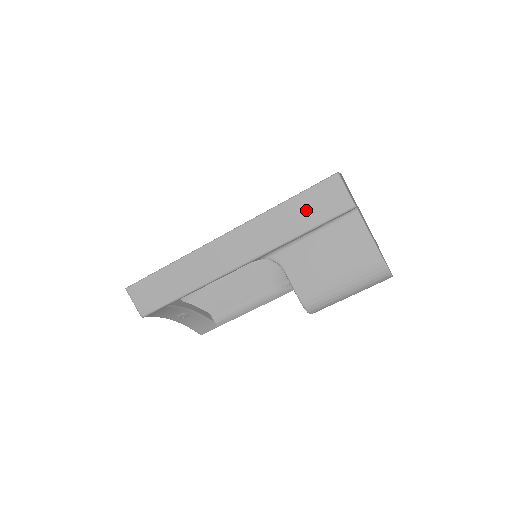
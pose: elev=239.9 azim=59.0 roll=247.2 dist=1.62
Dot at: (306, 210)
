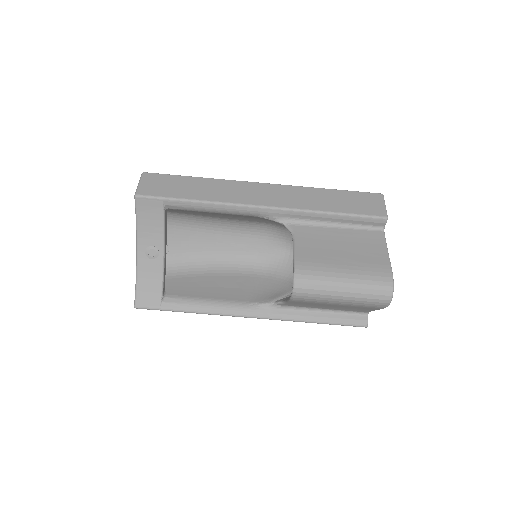
Dot at: (345, 201)
